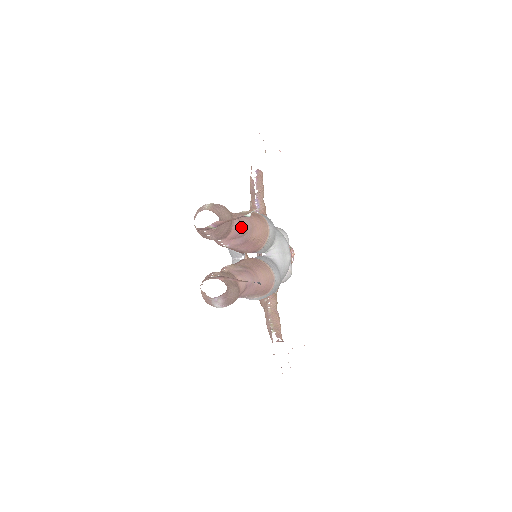
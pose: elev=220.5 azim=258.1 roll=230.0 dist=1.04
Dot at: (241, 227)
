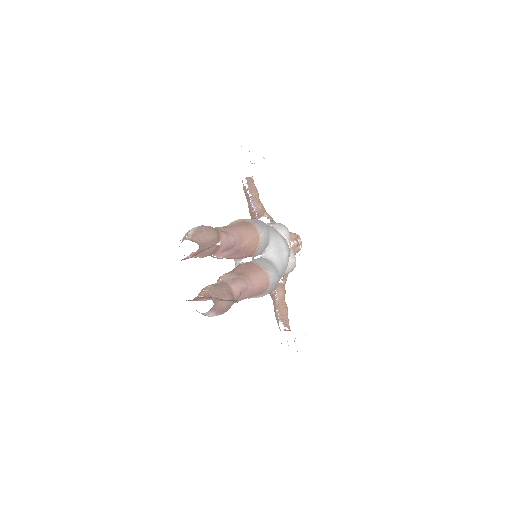
Dot at: (229, 240)
